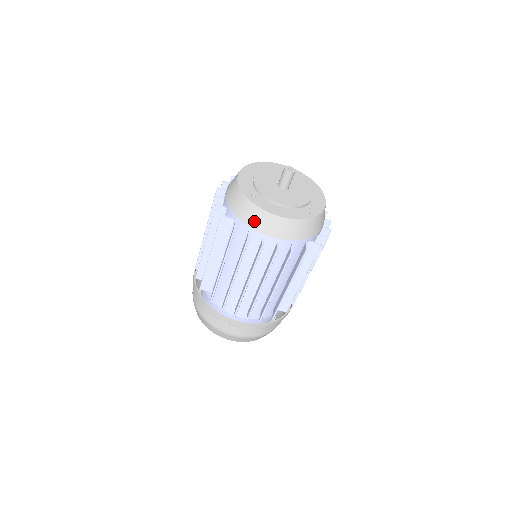
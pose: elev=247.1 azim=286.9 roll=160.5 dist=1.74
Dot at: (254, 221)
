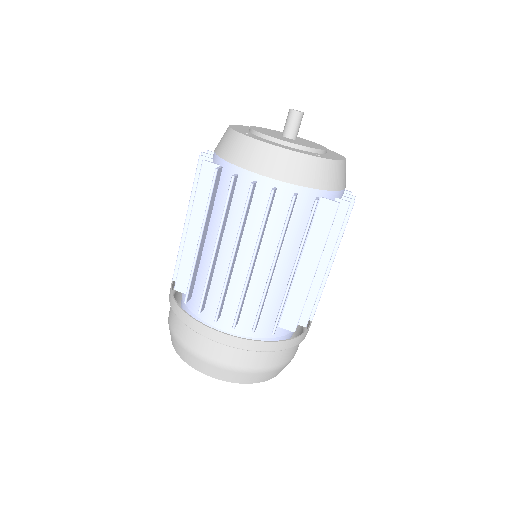
Dot at: (243, 157)
